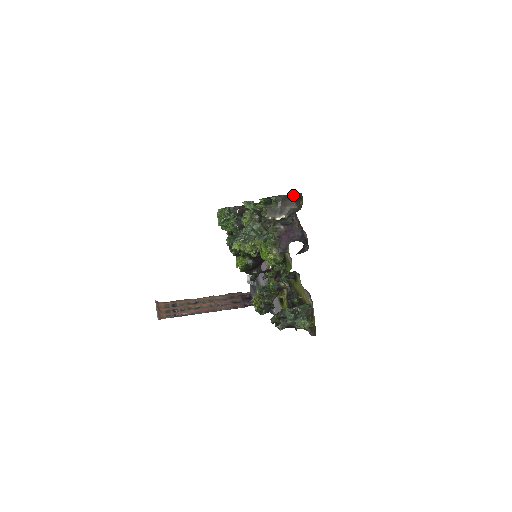
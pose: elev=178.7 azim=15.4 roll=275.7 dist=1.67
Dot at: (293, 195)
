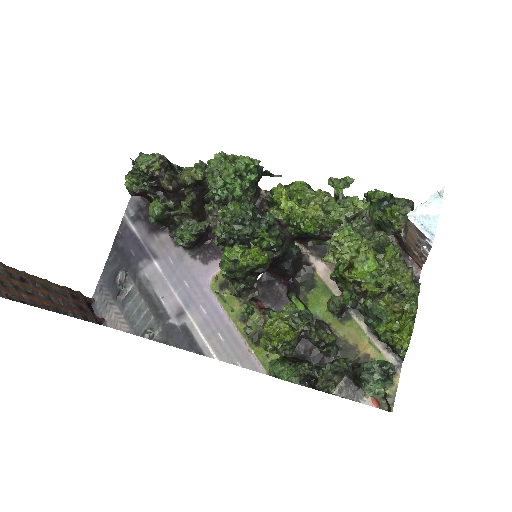
Dot at: occluded
